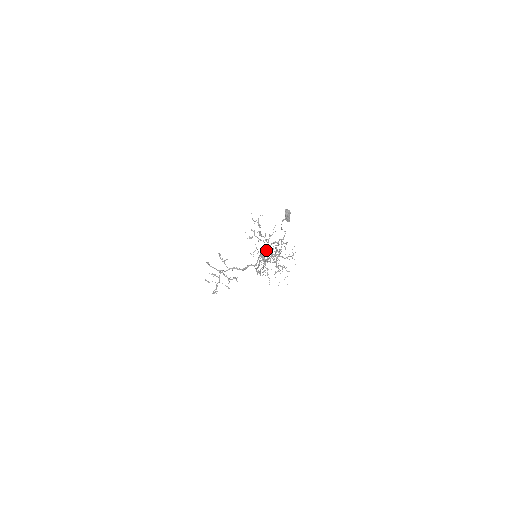
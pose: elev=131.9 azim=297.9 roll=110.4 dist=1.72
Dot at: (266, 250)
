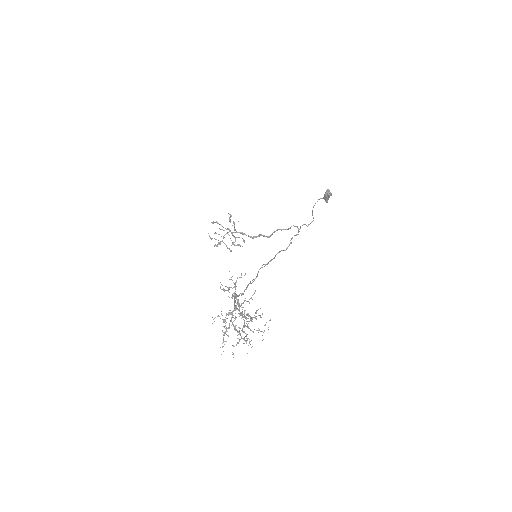
Dot at: (238, 309)
